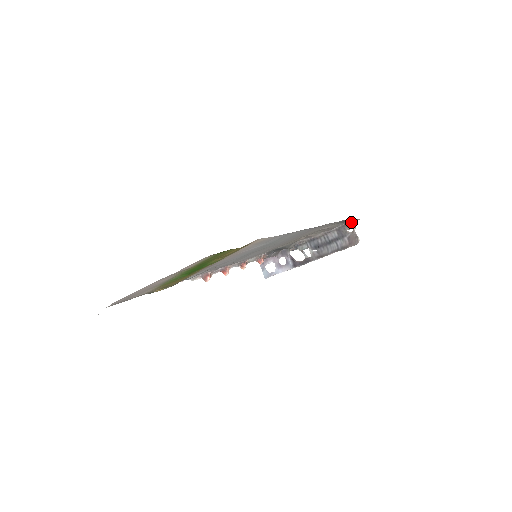
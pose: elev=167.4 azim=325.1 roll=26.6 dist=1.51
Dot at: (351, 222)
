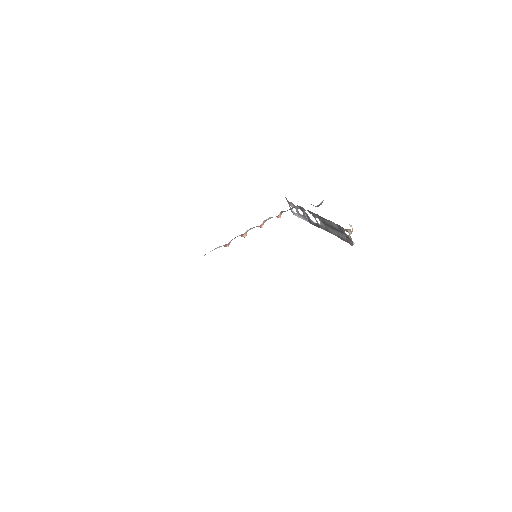
Dot at: (347, 229)
